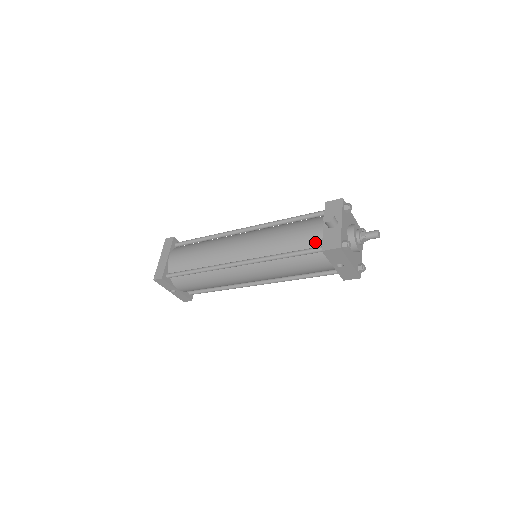
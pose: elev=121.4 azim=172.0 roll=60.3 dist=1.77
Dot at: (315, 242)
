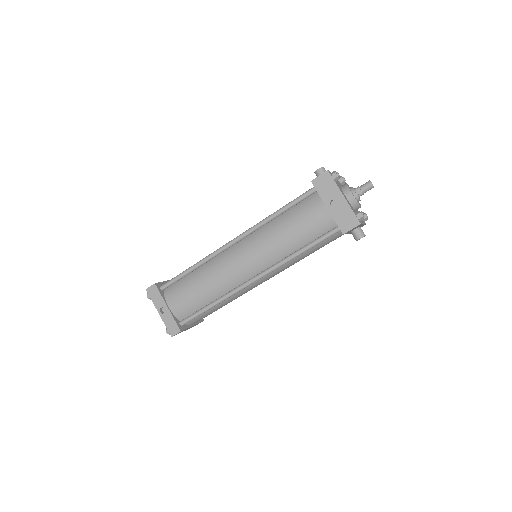
Dot at: occluded
